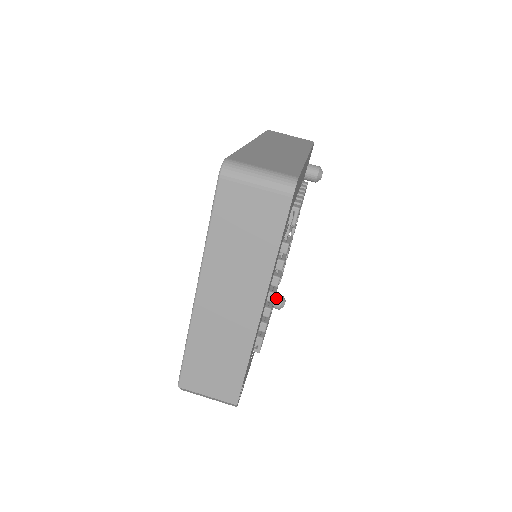
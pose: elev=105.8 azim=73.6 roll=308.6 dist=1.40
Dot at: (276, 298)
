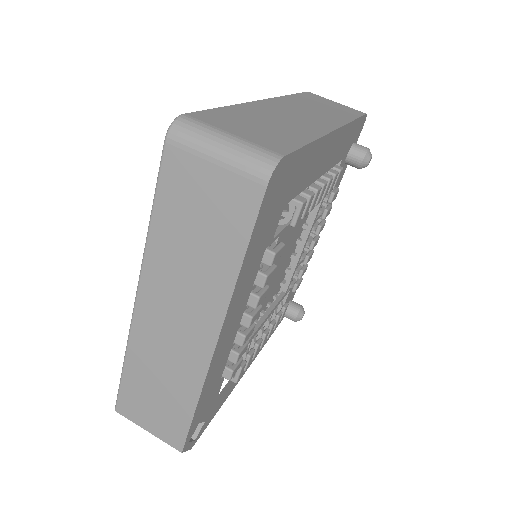
Dot at: (292, 307)
